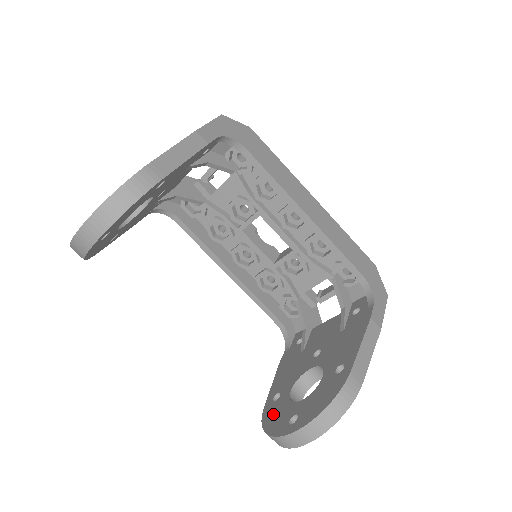
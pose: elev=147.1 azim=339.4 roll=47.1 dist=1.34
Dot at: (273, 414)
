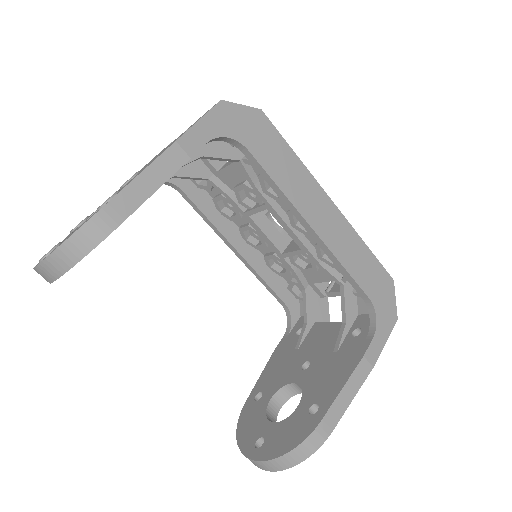
Dot at: (248, 419)
